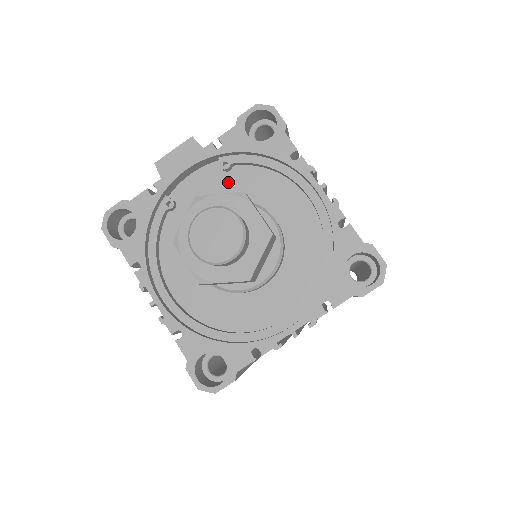
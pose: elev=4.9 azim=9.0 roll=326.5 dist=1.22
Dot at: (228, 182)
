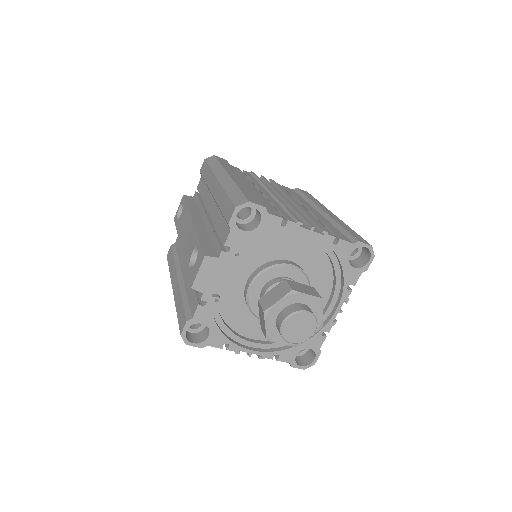
Dot at: (244, 260)
